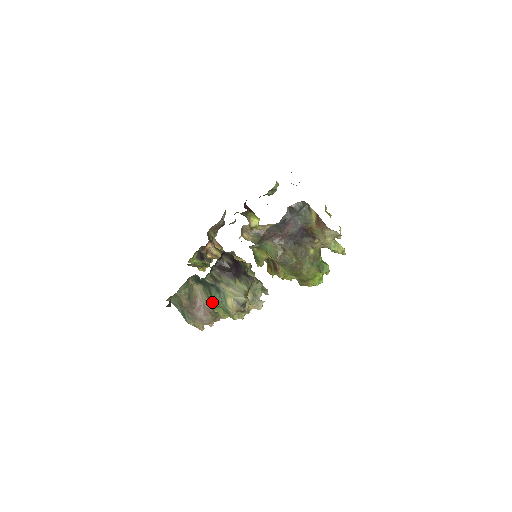
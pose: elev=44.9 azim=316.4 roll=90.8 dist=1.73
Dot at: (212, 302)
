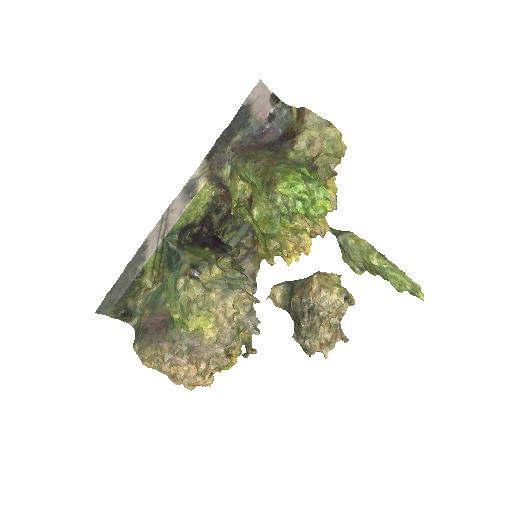
Dot at: occluded
